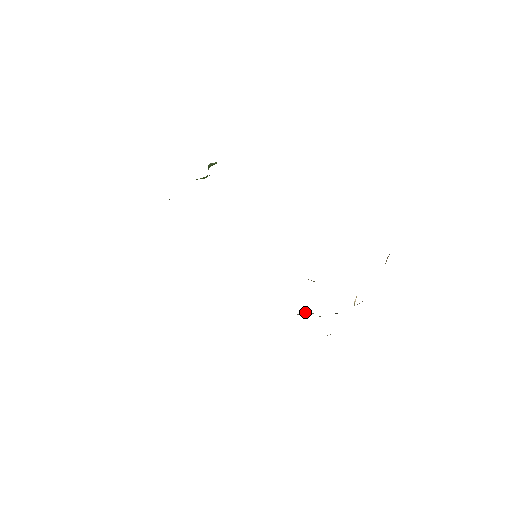
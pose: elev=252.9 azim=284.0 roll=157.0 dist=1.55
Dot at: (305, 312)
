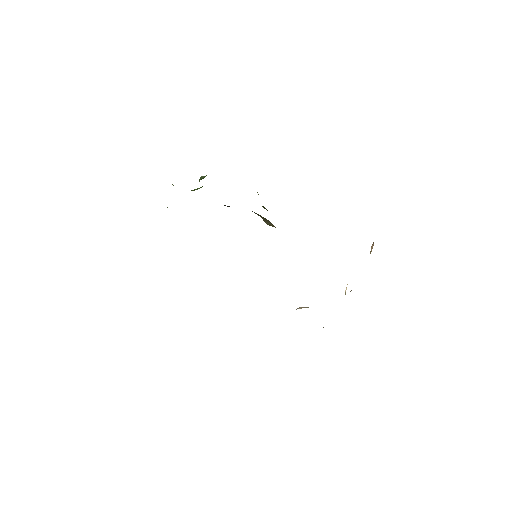
Dot at: (301, 307)
